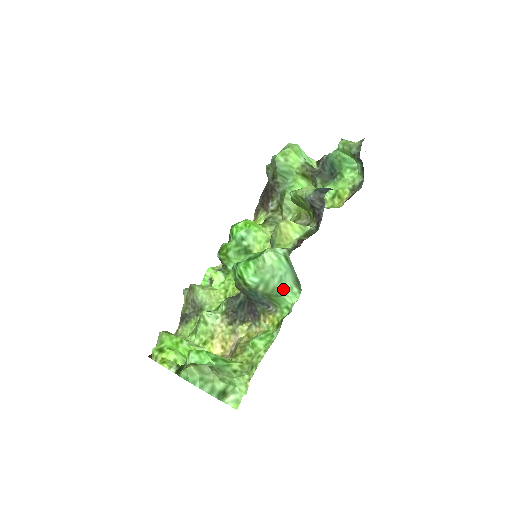
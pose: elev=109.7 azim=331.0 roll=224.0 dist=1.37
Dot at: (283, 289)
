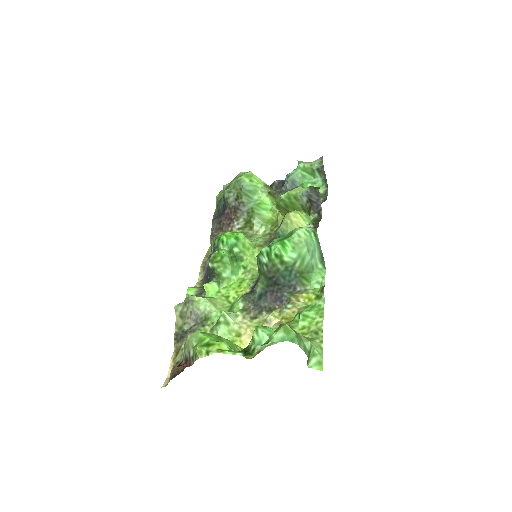
Dot at: (313, 265)
